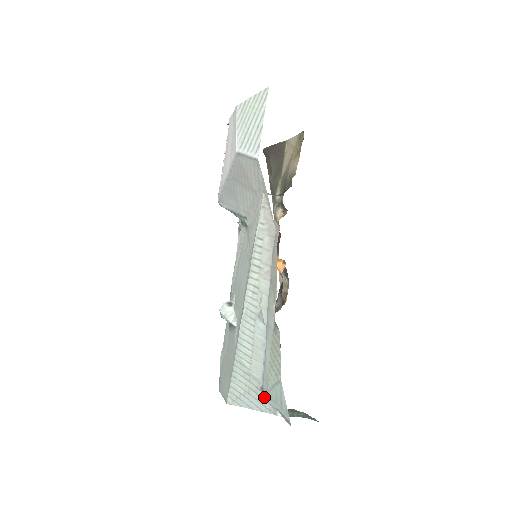
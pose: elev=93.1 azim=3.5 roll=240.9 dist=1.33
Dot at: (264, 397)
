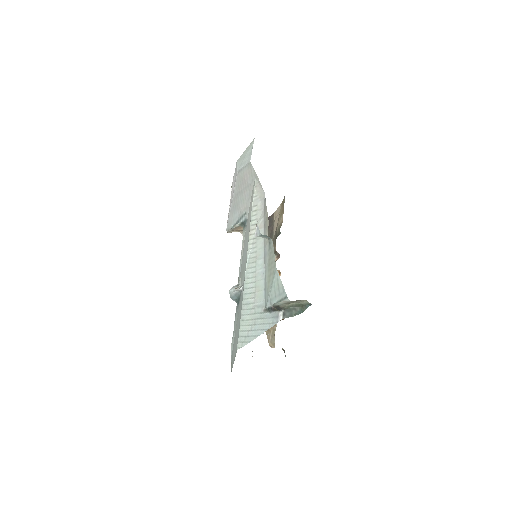
Dot at: (267, 316)
